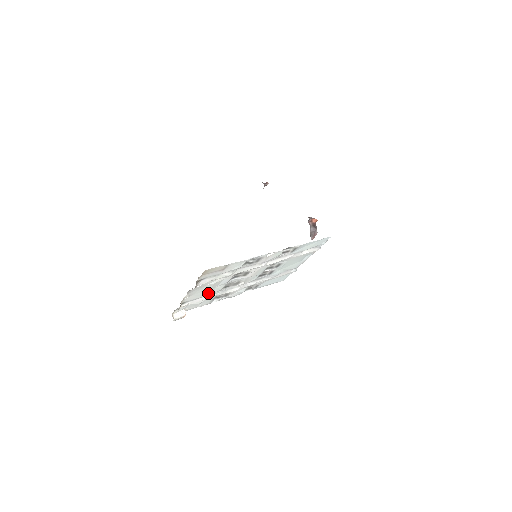
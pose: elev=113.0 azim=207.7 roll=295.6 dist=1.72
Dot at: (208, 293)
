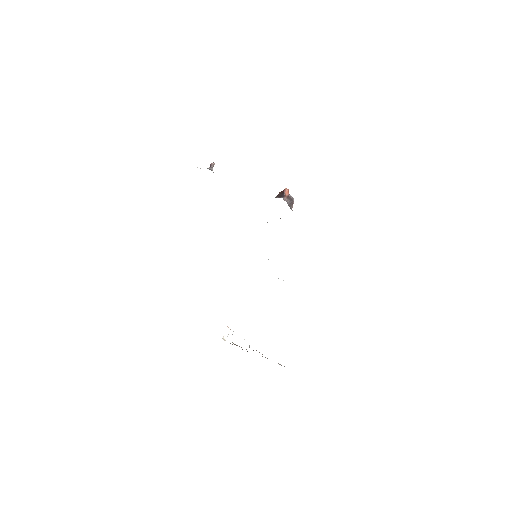
Dot at: occluded
